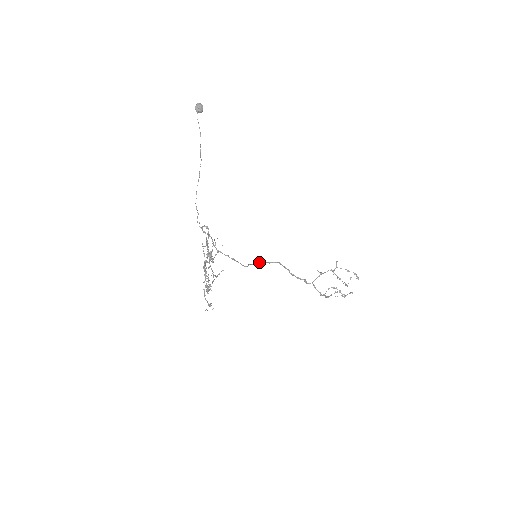
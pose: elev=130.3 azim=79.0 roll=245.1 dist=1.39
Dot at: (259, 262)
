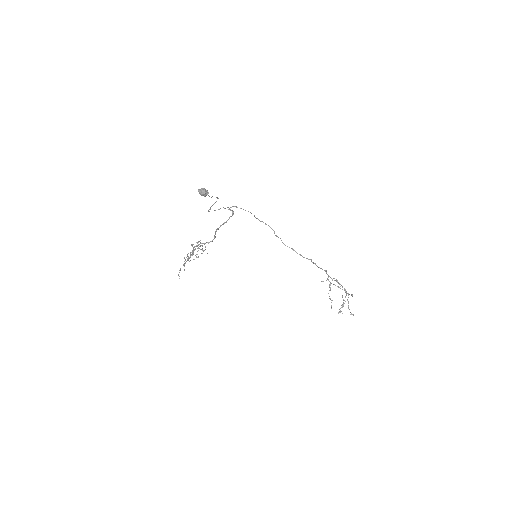
Dot at: occluded
